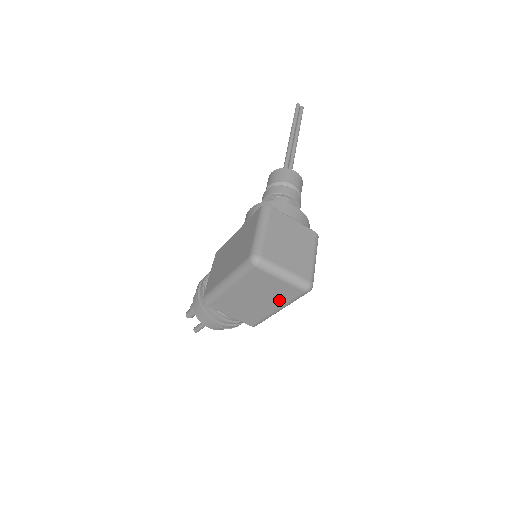
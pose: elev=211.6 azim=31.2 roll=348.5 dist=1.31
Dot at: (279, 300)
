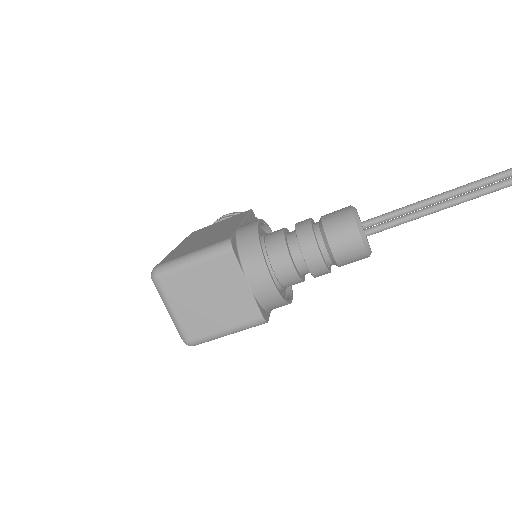
Dot at: occluded
